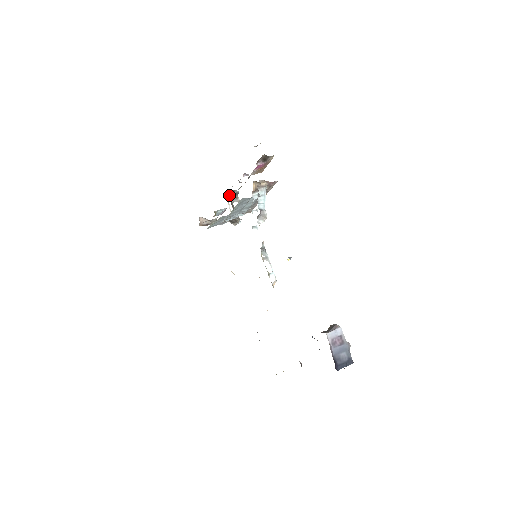
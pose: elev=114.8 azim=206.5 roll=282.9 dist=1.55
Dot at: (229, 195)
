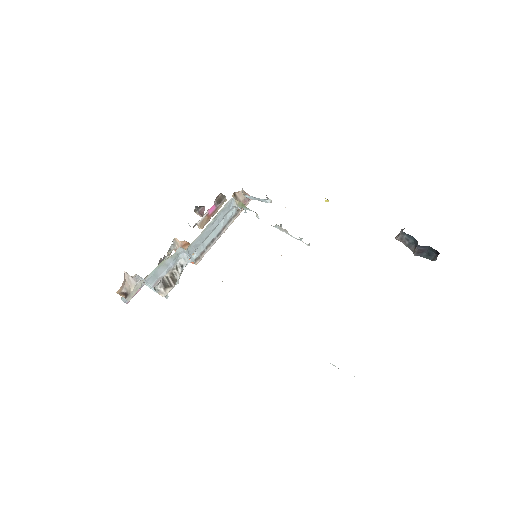
Dot at: occluded
